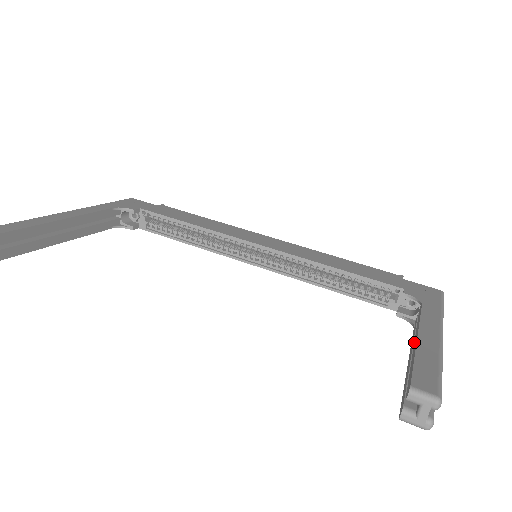
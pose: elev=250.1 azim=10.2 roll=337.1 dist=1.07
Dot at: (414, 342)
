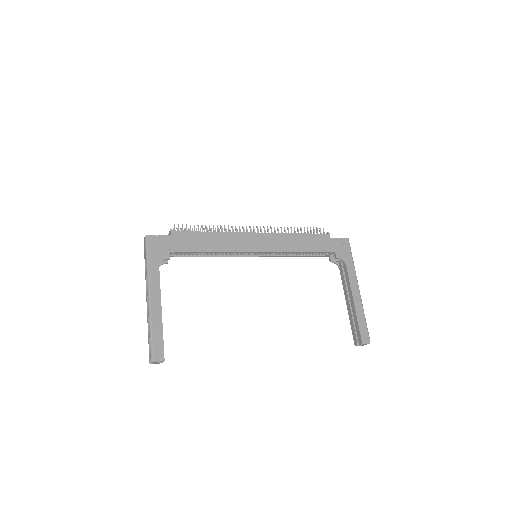
Dot at: (350, 299)
